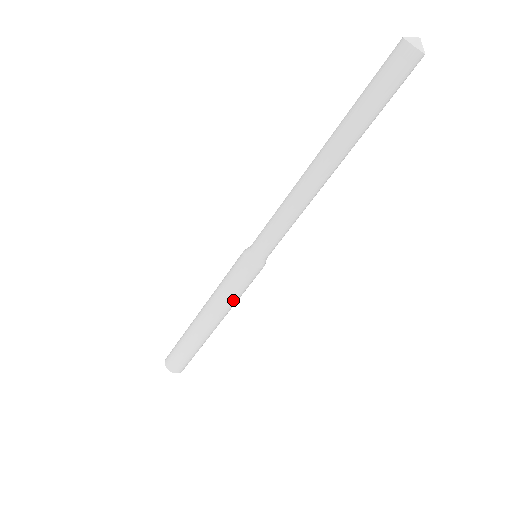
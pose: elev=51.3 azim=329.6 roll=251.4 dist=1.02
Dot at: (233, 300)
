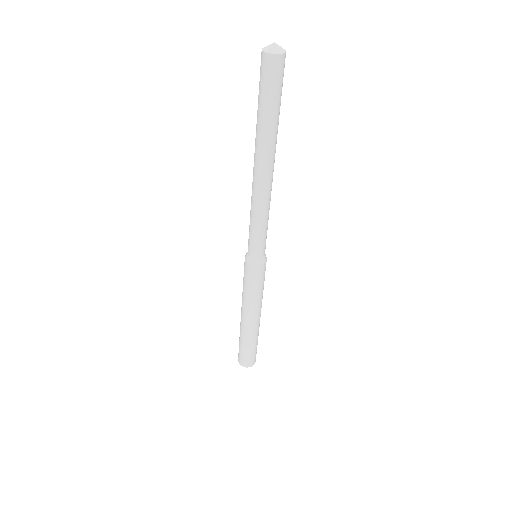
Dot at: (252, 297)
